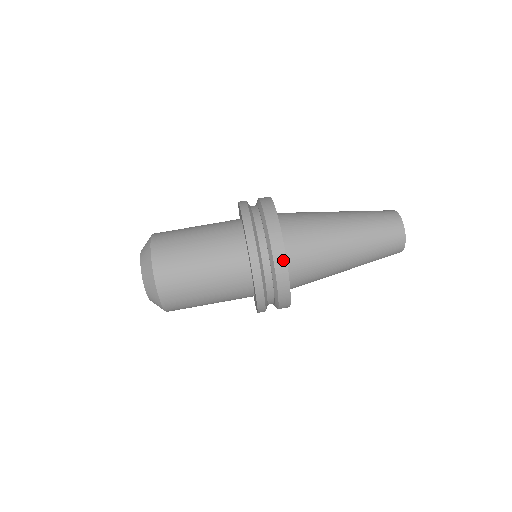
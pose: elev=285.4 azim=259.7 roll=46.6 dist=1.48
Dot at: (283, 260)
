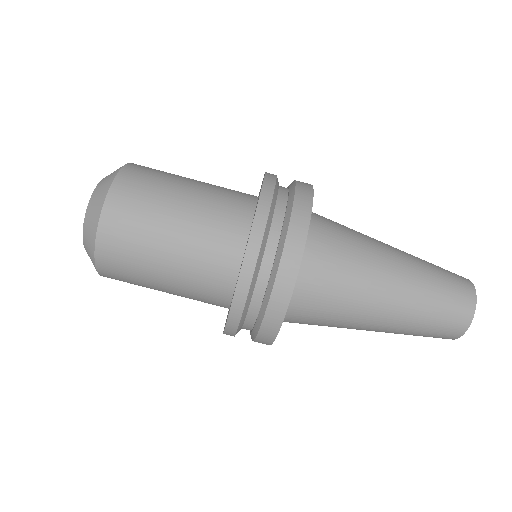
Dot at: (304, 225)
